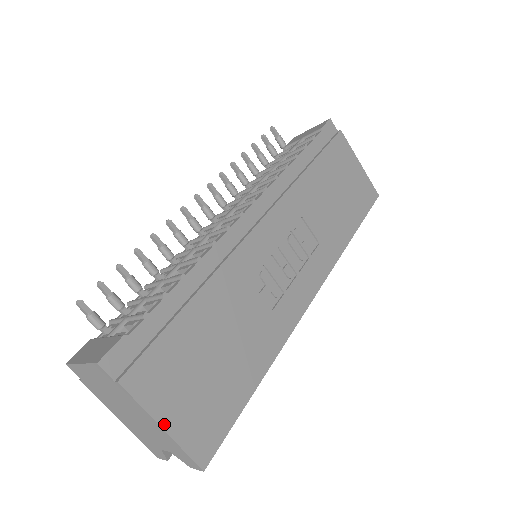
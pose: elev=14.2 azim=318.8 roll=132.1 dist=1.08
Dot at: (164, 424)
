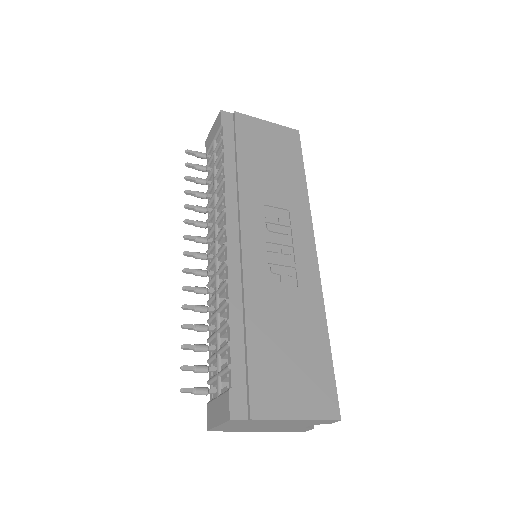
Dot at: (296, 417)
